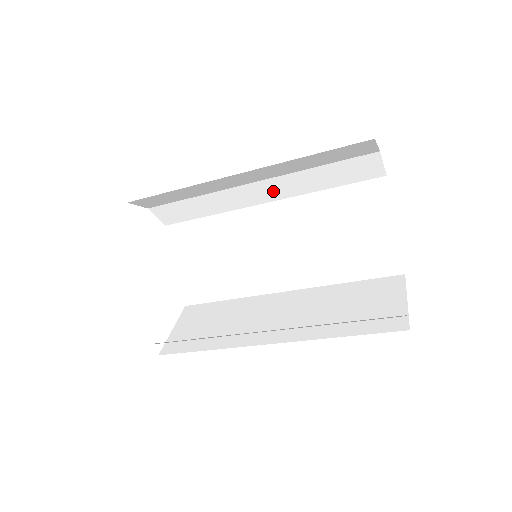
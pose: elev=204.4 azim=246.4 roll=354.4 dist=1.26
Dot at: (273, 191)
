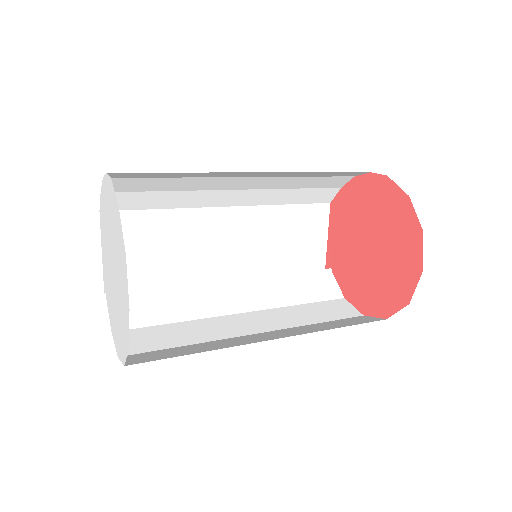
Dot at: occluded
